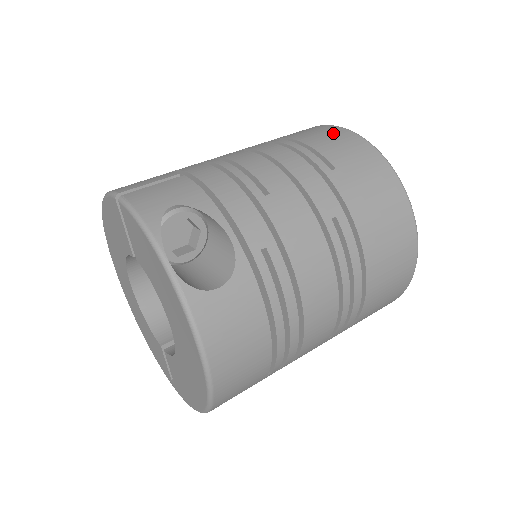
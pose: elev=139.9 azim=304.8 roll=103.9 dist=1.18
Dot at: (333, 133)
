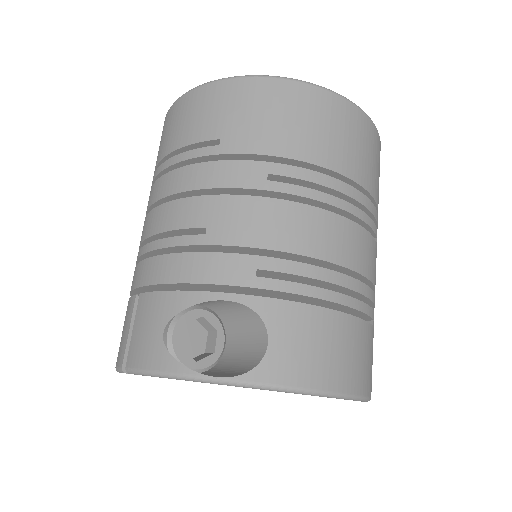
Dot at: (182, 111)
